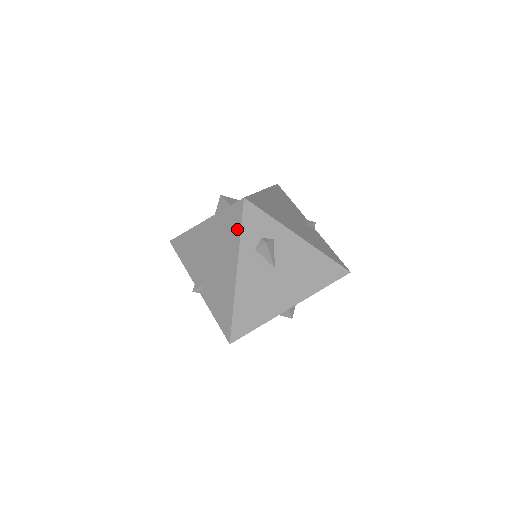
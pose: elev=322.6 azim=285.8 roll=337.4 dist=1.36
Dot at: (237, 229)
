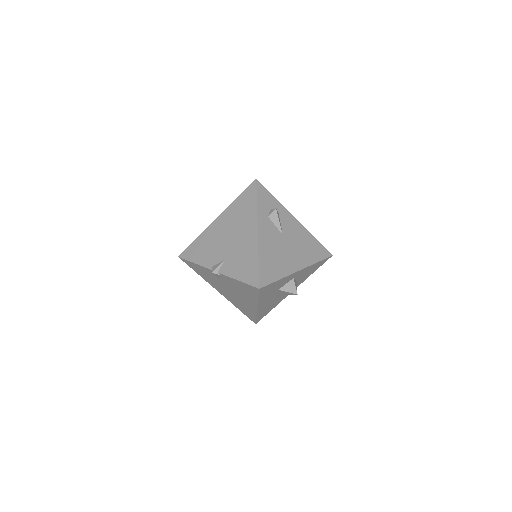
Dot at: (253, 201)
